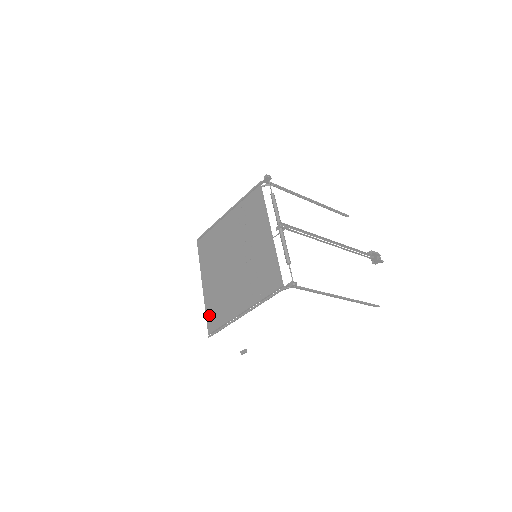
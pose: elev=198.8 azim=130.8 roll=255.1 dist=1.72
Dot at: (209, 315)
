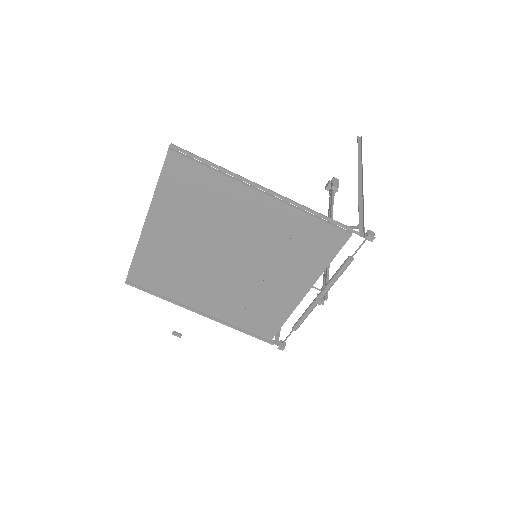
Dot at: (140, 266)
